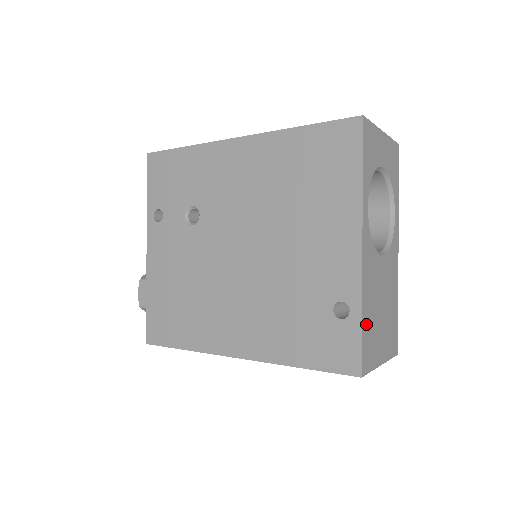
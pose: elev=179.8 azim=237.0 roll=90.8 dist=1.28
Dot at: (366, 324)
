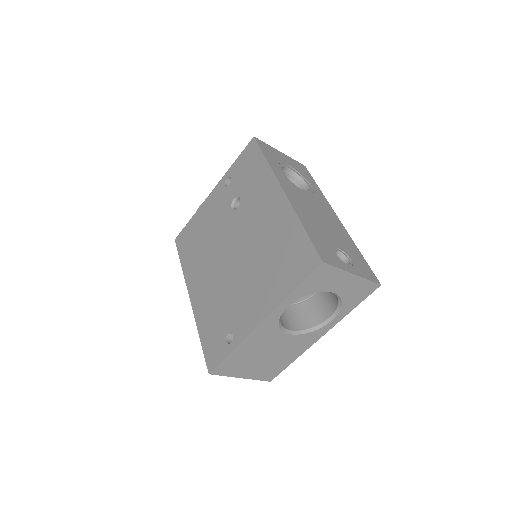
Dot at: (235, 356)
